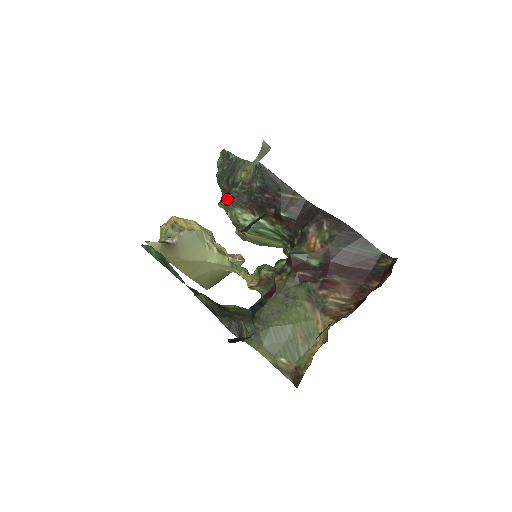
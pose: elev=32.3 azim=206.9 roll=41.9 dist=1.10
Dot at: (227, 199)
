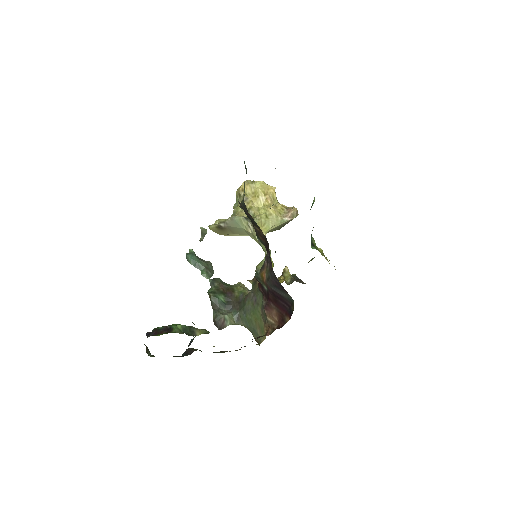
Dot at: occluded
